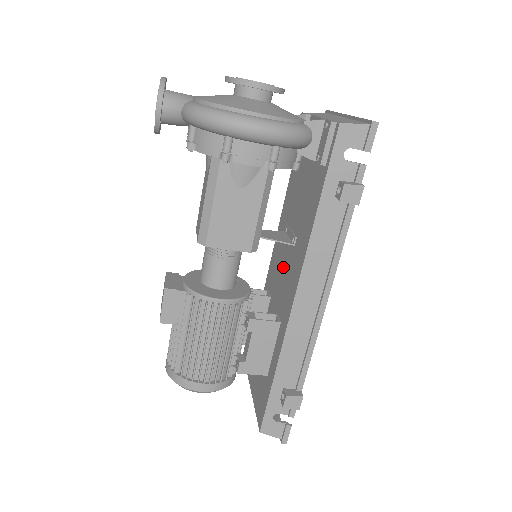
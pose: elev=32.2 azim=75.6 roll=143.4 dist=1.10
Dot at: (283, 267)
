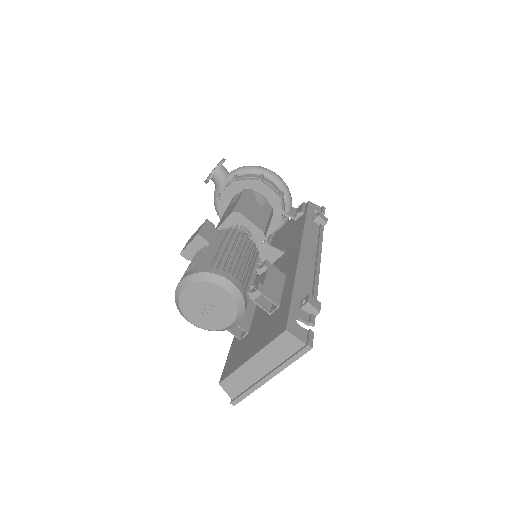
Dot at: occluded
